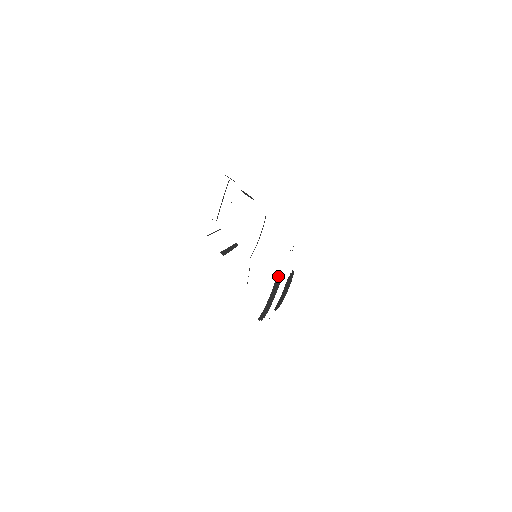
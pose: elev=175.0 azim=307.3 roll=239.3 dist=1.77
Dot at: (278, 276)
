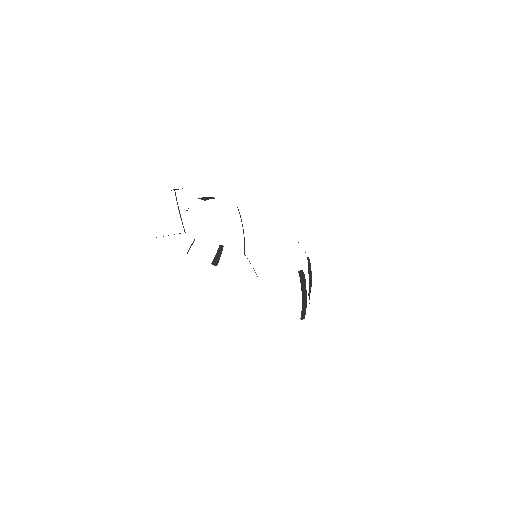
Dot at: (301, 275)
